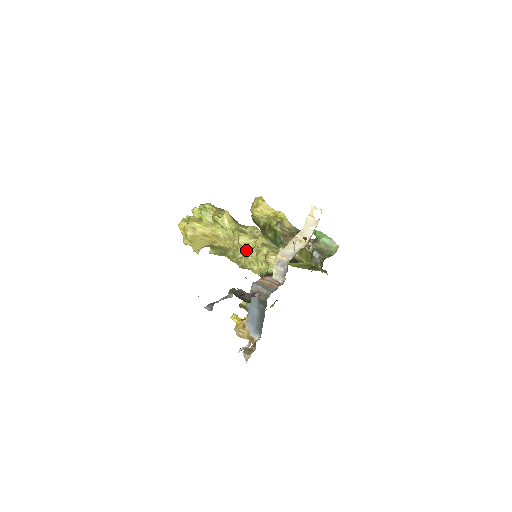
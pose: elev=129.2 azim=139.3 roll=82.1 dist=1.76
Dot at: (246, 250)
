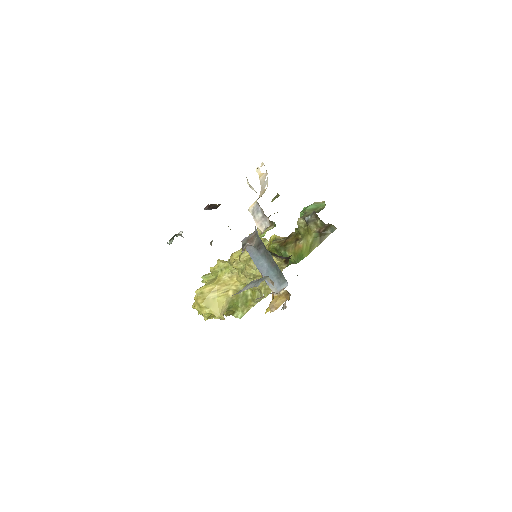
Dot at: (241, 255)
